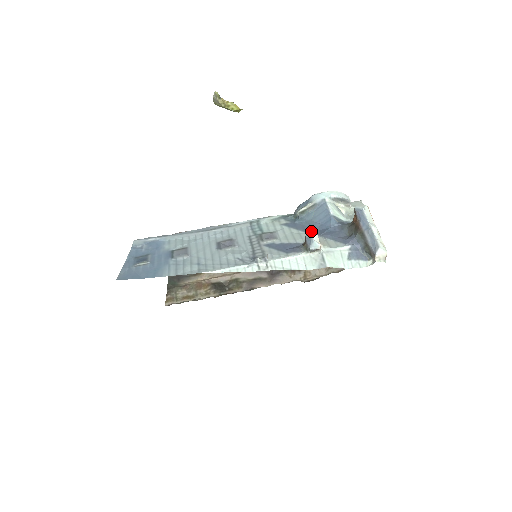
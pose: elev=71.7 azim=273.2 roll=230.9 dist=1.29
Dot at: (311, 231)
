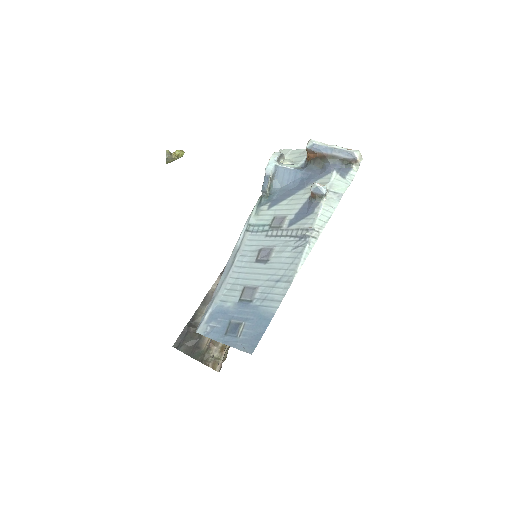
Dot at: (295, 191)
